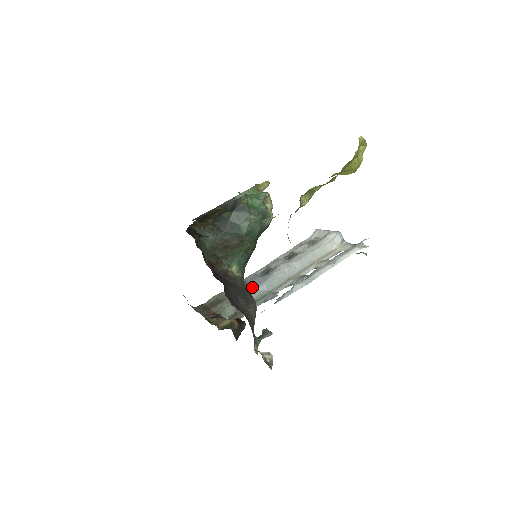
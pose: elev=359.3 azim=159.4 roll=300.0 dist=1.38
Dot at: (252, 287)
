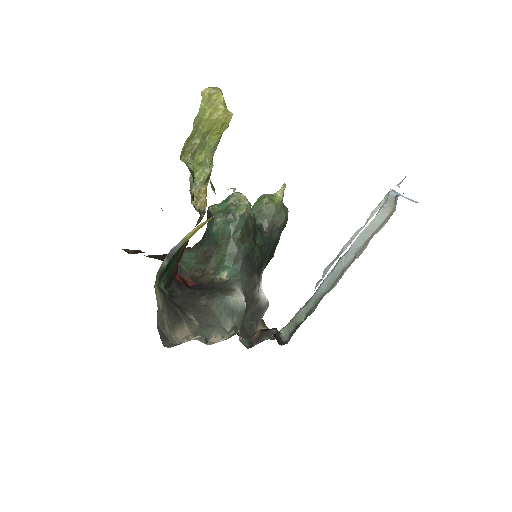
Dot at: (313, 295)
